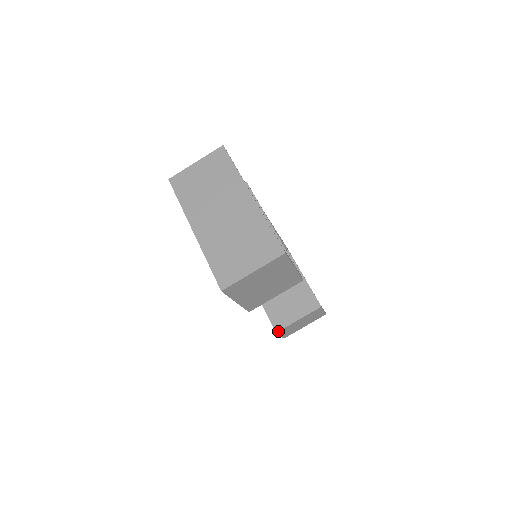
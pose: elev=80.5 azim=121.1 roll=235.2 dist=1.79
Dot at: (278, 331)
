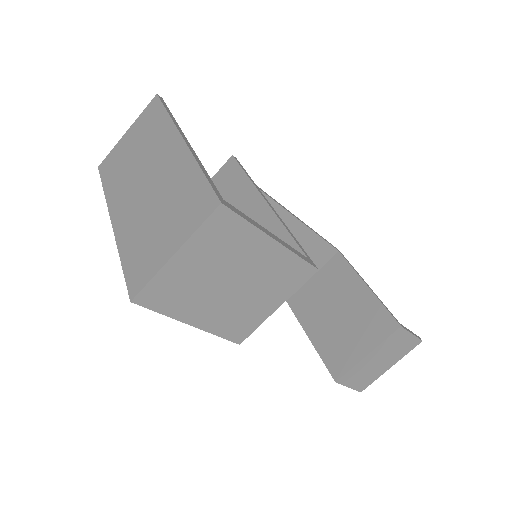
Dot at: (338, 379)
